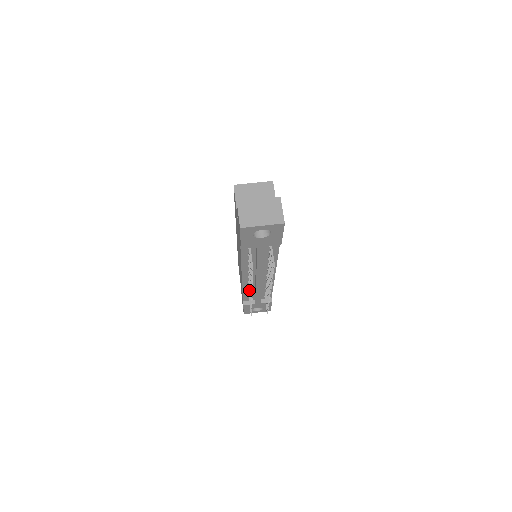
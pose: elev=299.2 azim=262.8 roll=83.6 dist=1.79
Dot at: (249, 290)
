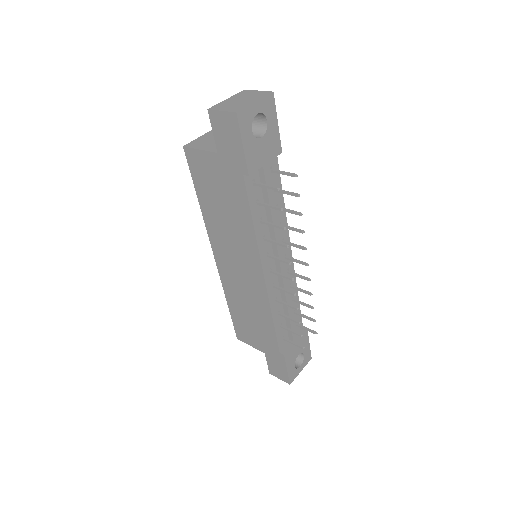
Dot at: (280, 302)
